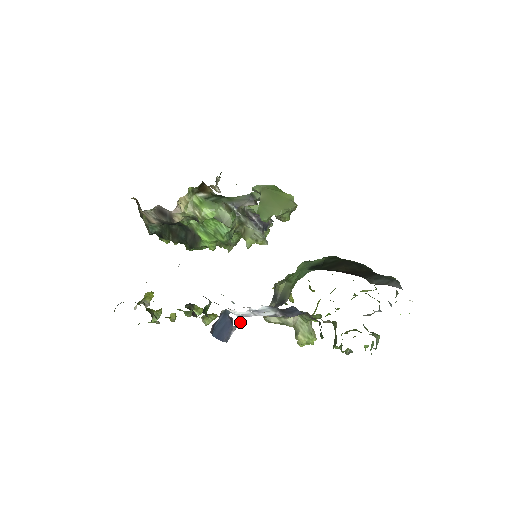
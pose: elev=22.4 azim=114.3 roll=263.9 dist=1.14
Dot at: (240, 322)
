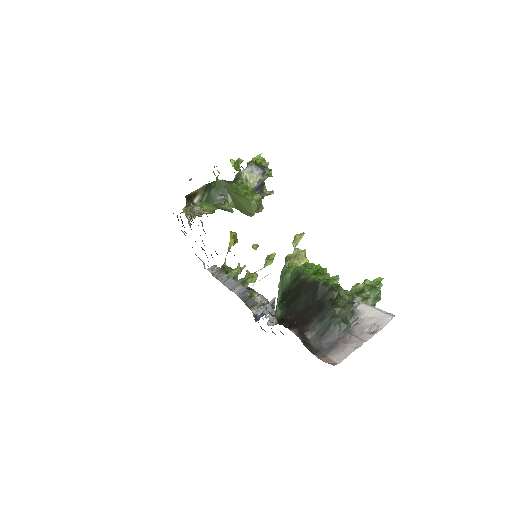
Dot at: (274, 300)
